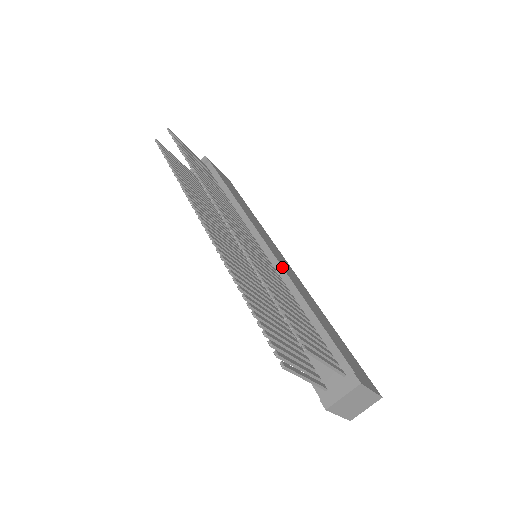
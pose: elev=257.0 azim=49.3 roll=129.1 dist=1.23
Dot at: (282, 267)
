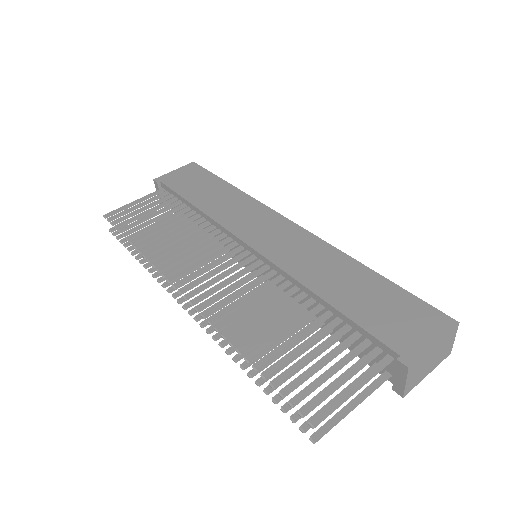
Dot at: (275, 266)
